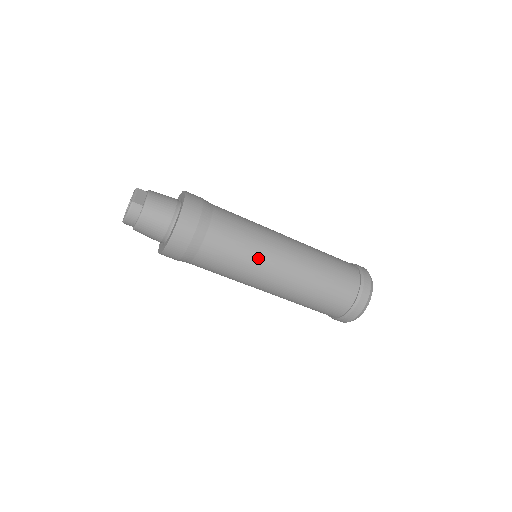
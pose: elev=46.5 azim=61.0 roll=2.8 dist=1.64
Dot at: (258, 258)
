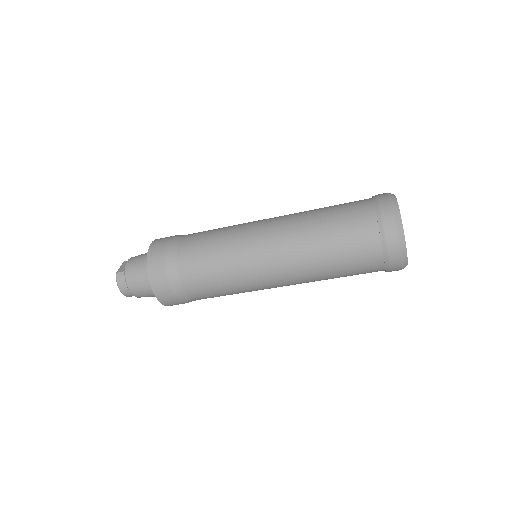
Dot at: (237, 253)
